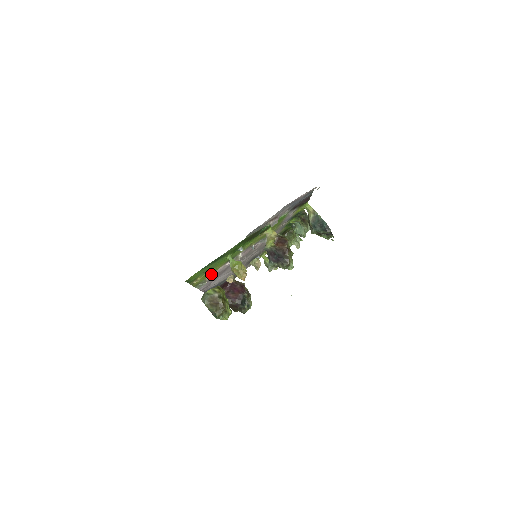
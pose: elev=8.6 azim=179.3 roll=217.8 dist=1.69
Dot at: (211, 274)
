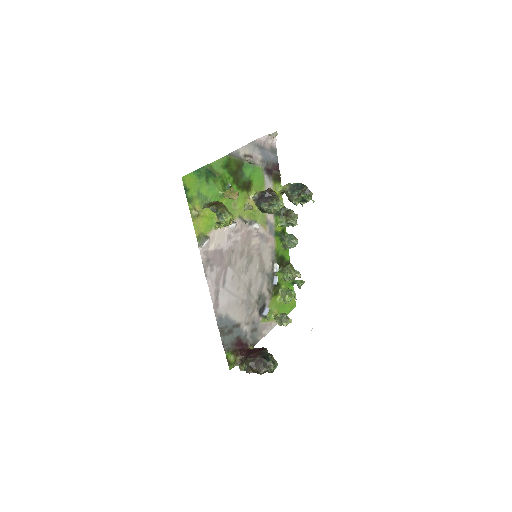
Dot at: (211, 233)
